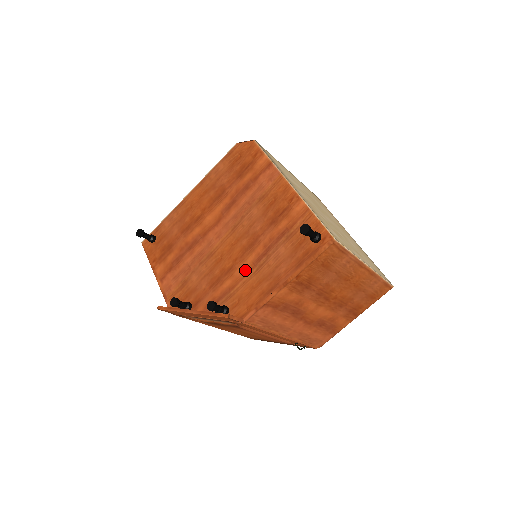
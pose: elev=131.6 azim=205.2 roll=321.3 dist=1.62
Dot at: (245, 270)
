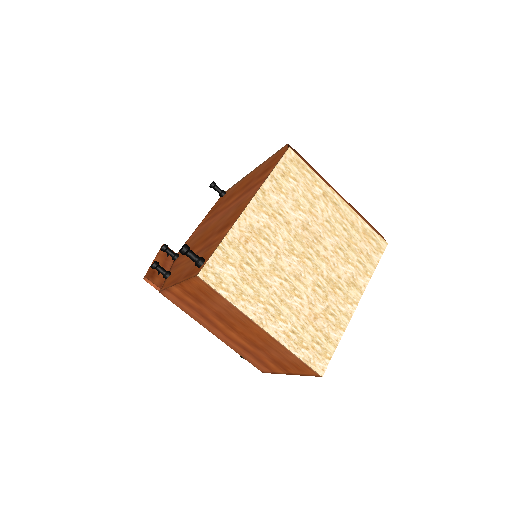
Dot at: occluded
